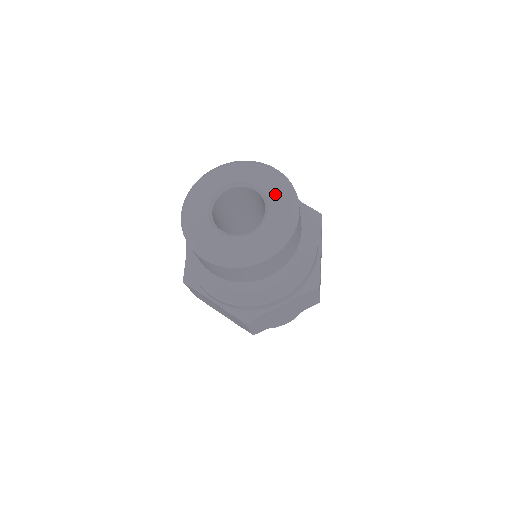
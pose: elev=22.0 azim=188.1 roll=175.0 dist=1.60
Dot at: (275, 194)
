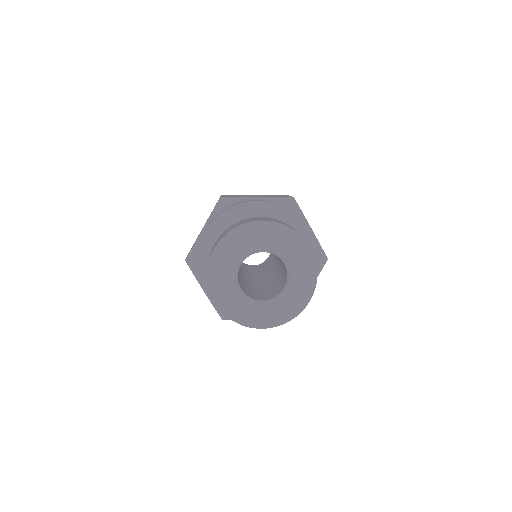
Dot at: (299, 280)
